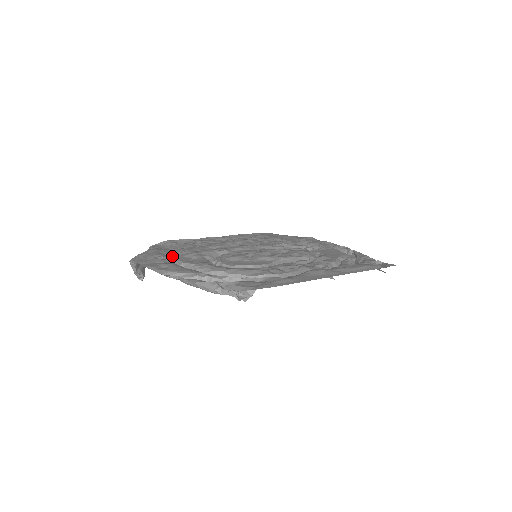
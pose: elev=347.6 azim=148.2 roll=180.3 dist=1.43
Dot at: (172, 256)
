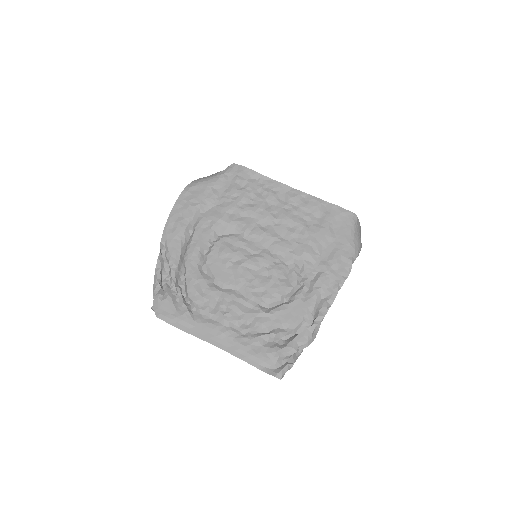
Dot at: (208, 206)
